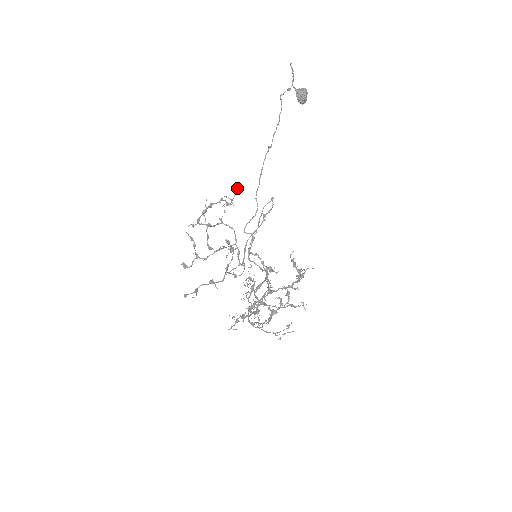
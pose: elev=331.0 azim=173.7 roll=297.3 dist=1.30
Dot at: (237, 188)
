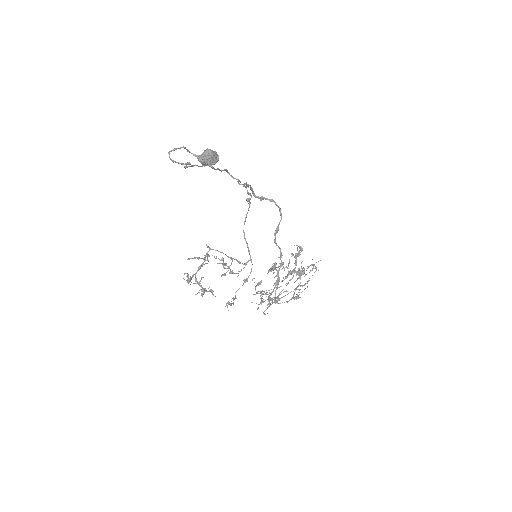
Dot at: occluded
